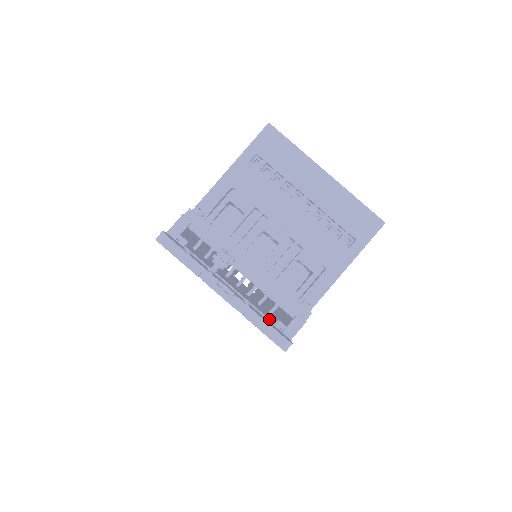
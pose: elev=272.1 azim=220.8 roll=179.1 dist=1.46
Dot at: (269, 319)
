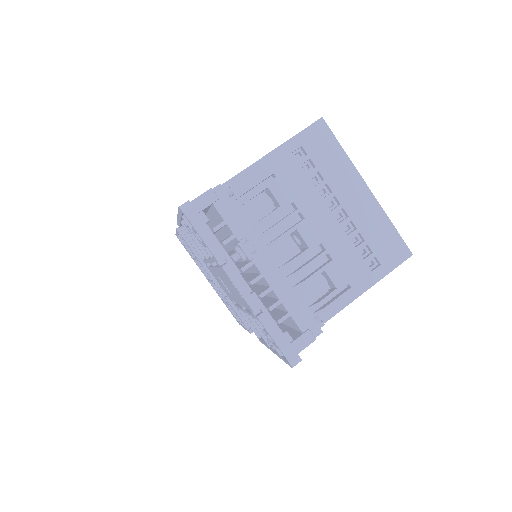
Dot at: occluded
